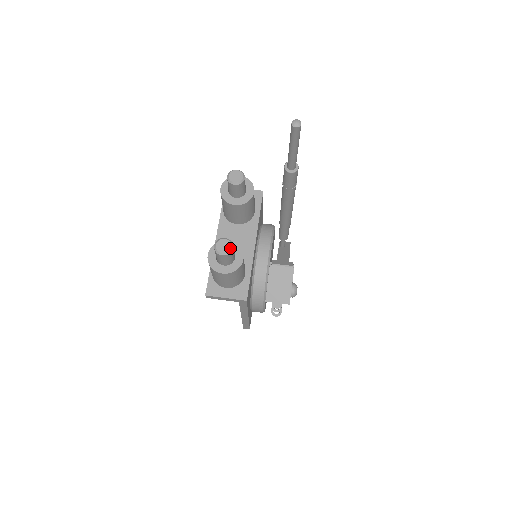
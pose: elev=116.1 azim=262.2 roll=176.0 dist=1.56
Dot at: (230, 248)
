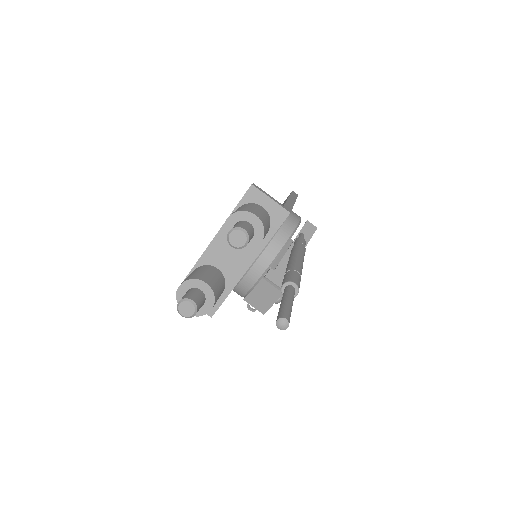
Dot at: (192, 315)
